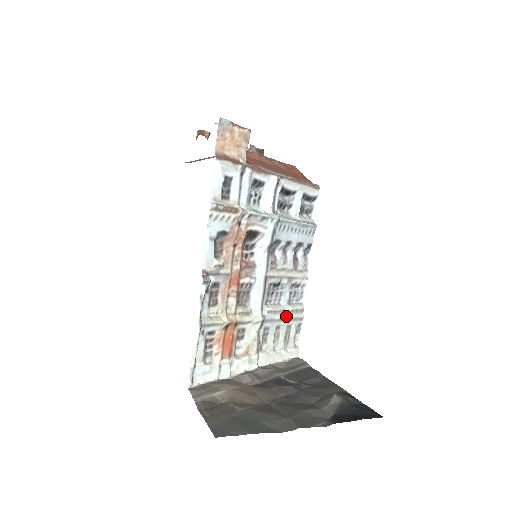
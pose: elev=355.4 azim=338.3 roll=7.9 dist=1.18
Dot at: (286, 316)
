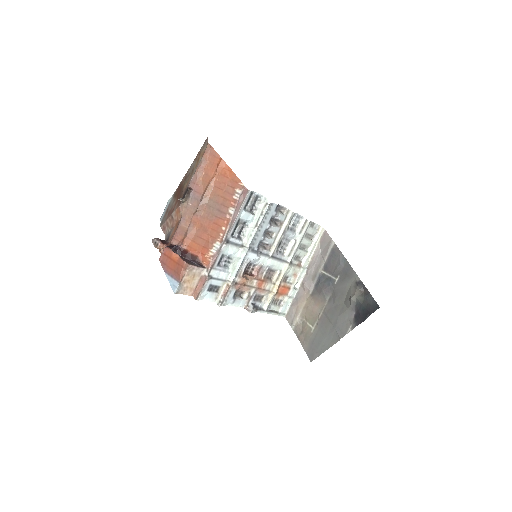
Dot at: (299, 240)
